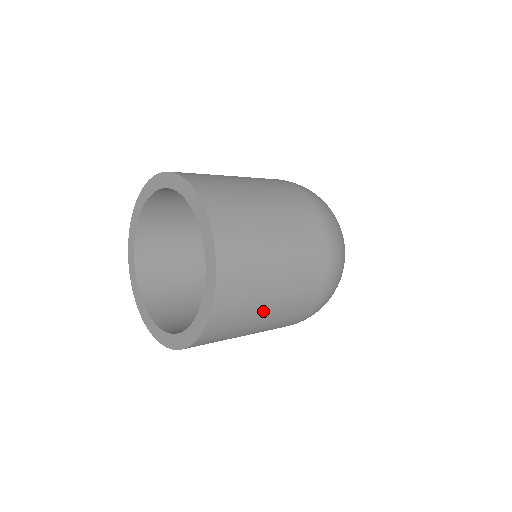
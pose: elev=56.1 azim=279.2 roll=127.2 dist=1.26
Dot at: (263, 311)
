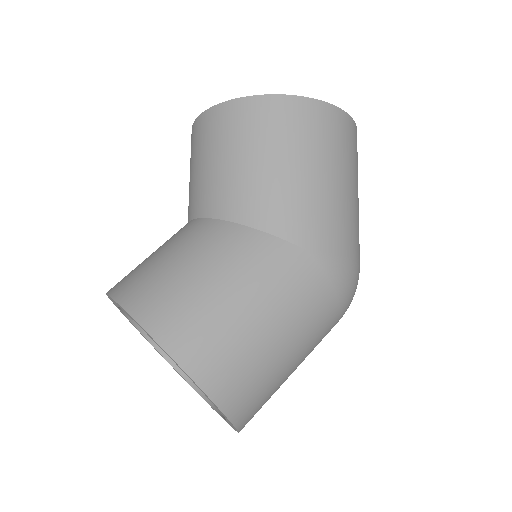
Dot at: occluded
